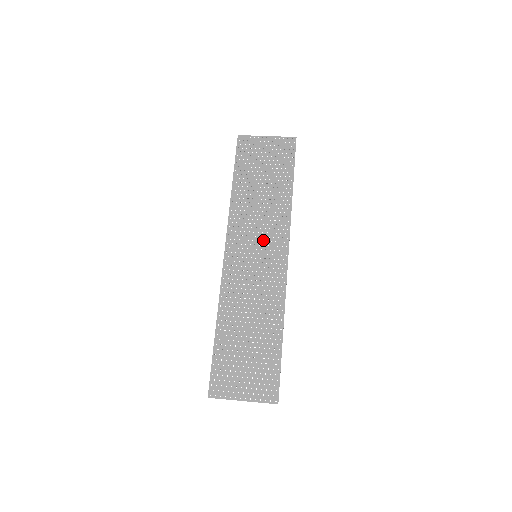
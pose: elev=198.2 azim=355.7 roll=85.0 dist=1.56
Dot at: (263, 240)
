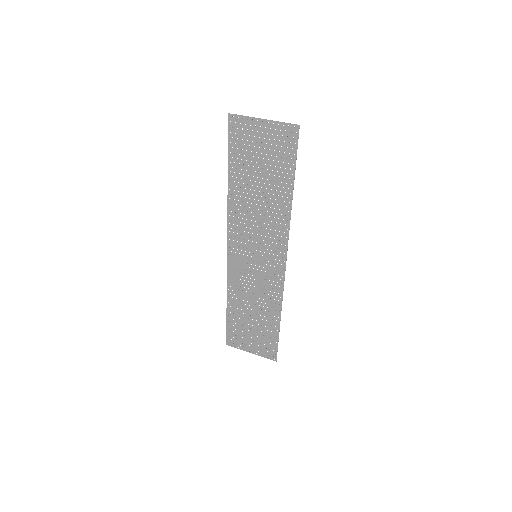
Dot at: (262, 243)
